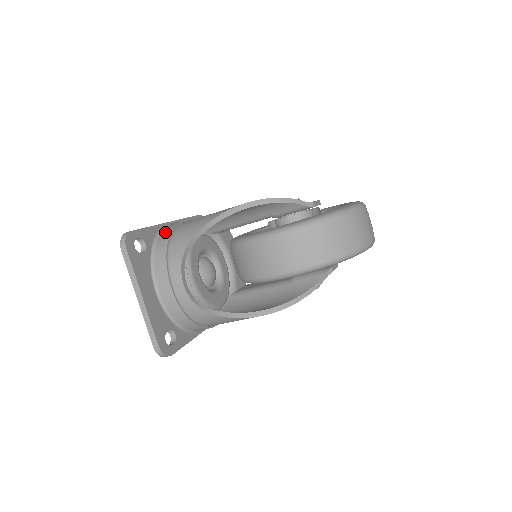
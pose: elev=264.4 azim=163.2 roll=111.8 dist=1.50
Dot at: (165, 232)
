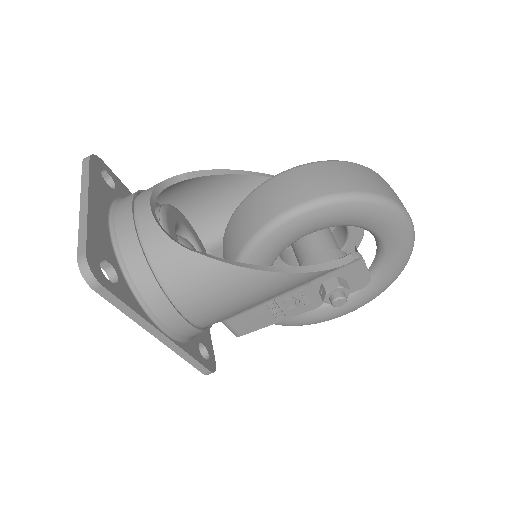
Dot at: occluded
